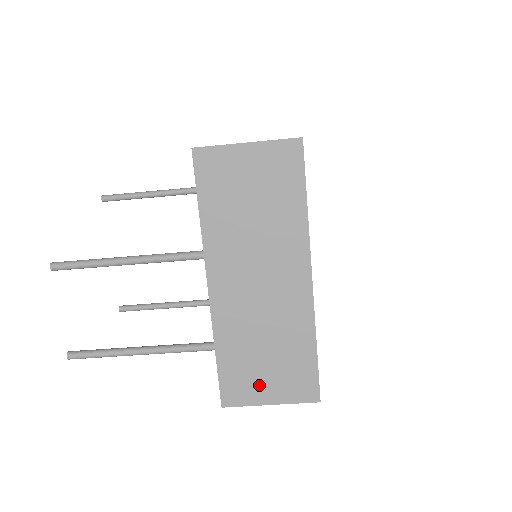
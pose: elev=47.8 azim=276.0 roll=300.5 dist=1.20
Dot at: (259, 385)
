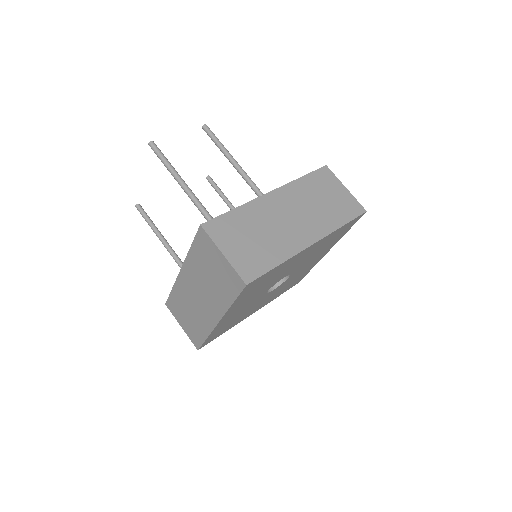
Dot at: (232, 241)
